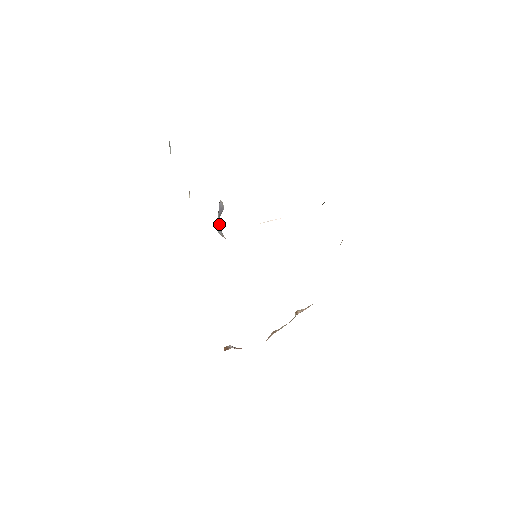
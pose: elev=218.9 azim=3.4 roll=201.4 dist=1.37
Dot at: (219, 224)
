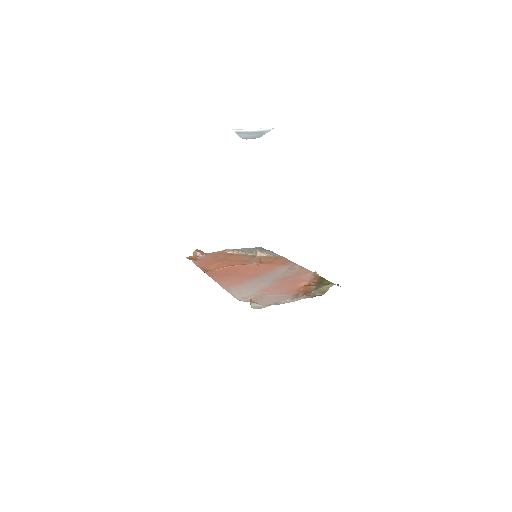
Dot at: occluded
